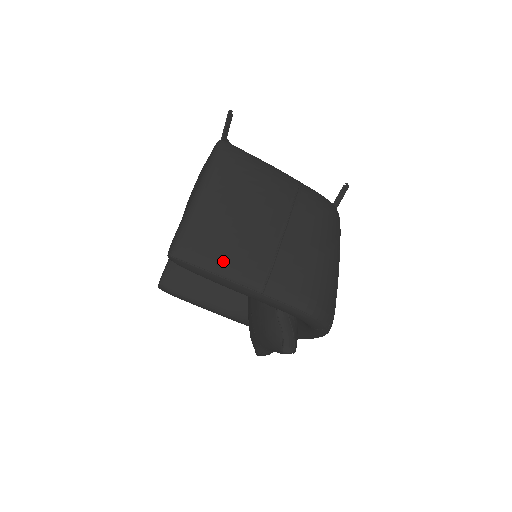
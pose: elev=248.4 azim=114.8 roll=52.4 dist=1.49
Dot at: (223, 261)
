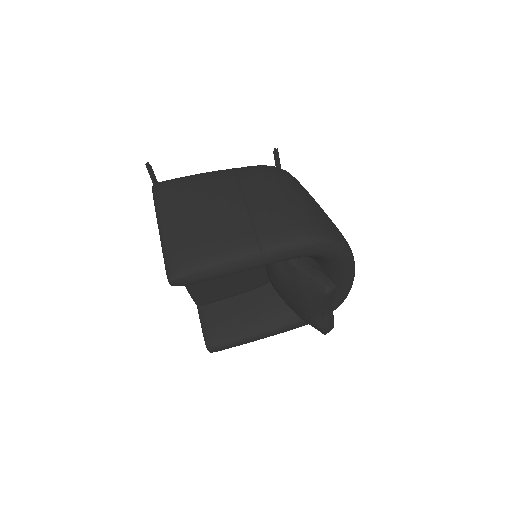
Dot at: (212, 252)
